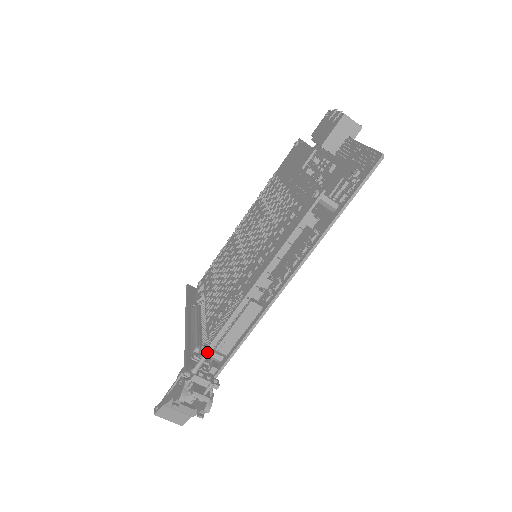
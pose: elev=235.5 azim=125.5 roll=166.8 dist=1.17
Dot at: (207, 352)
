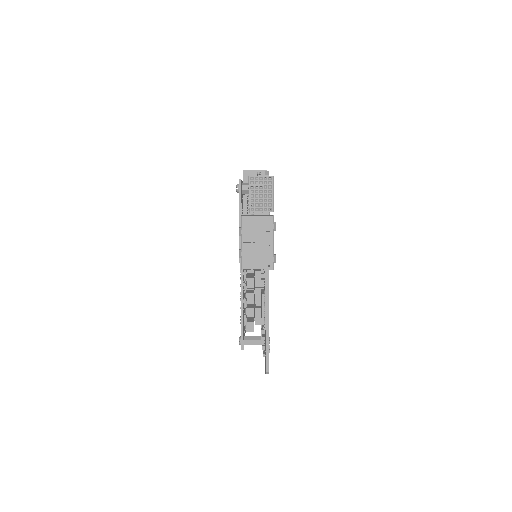
Dot at: occluded
